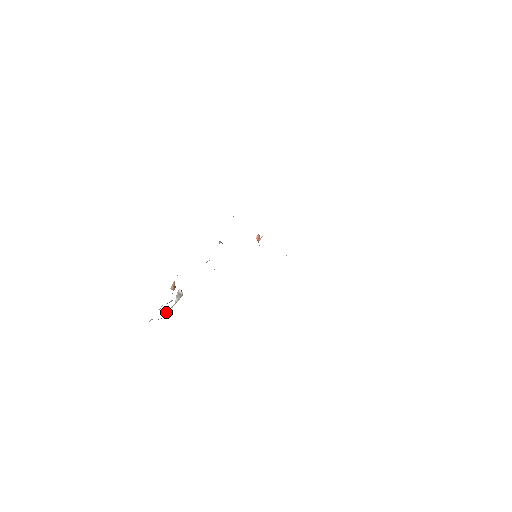
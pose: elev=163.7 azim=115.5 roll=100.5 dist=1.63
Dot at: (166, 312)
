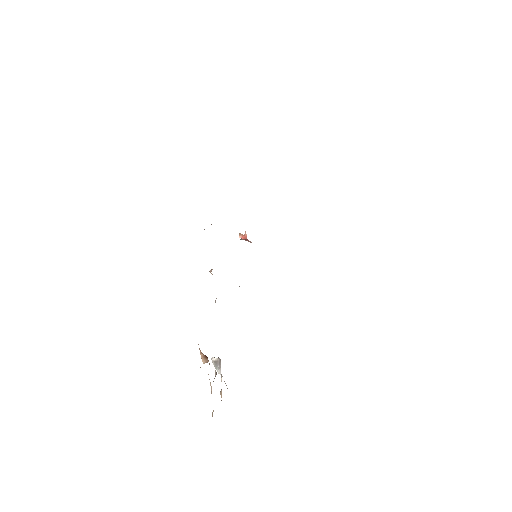
Dot at: (220, 391)
